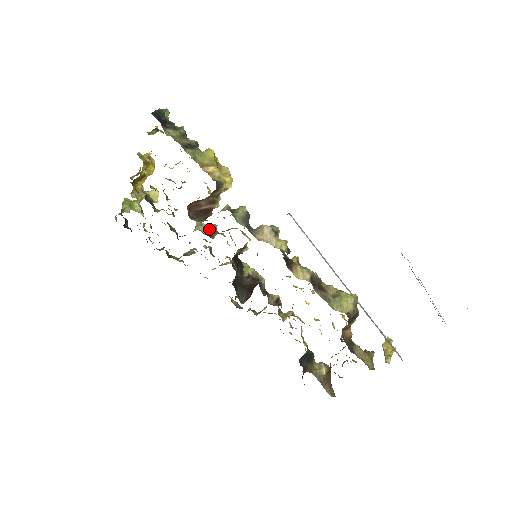
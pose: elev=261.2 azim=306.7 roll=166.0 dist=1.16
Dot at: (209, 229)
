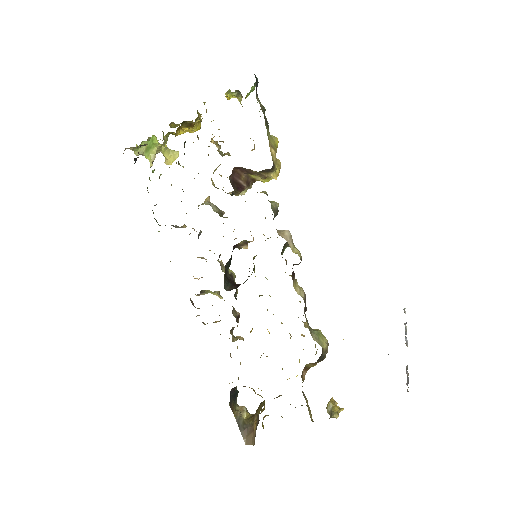
Dot at: (218, 211)
